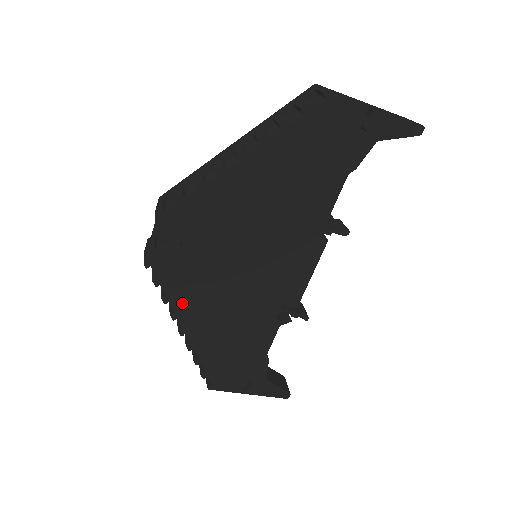
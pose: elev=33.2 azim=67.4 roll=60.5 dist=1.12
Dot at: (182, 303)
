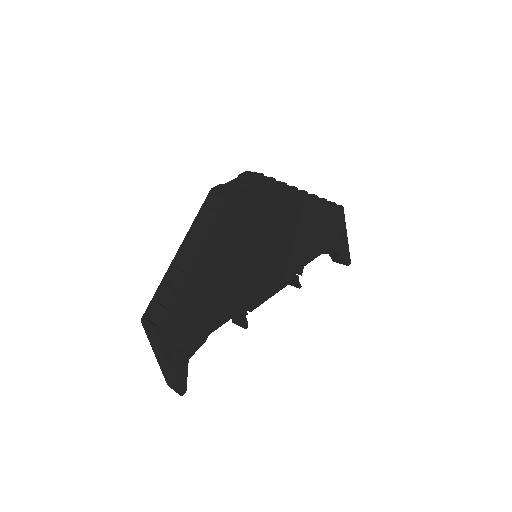
Dot at: (215, 238)
